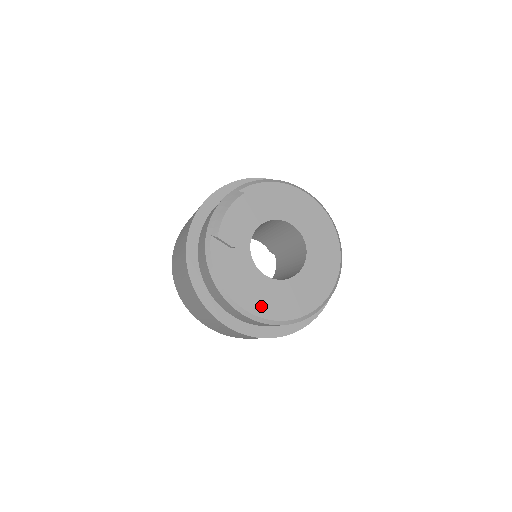
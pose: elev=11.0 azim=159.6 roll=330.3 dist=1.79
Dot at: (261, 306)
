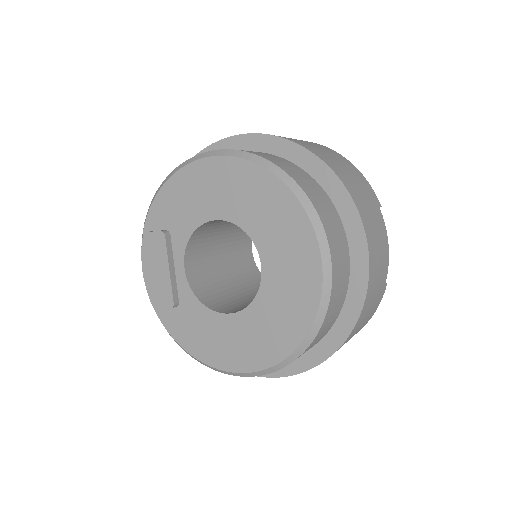
Dot at: (245, 357)
